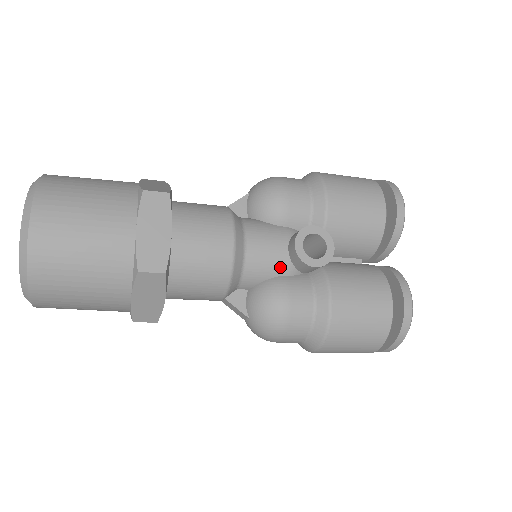
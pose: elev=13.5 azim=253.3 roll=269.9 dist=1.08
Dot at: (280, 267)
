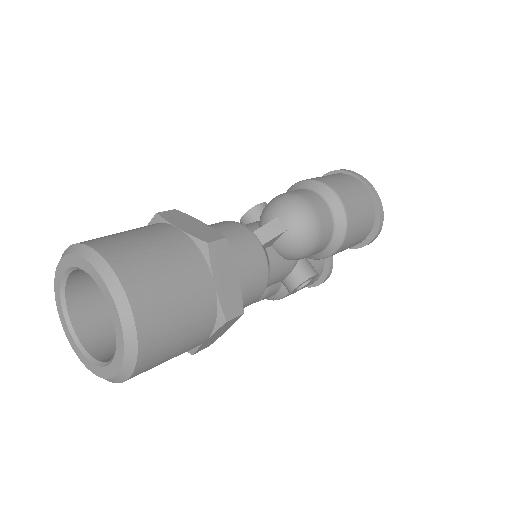
Dot at: occluded
